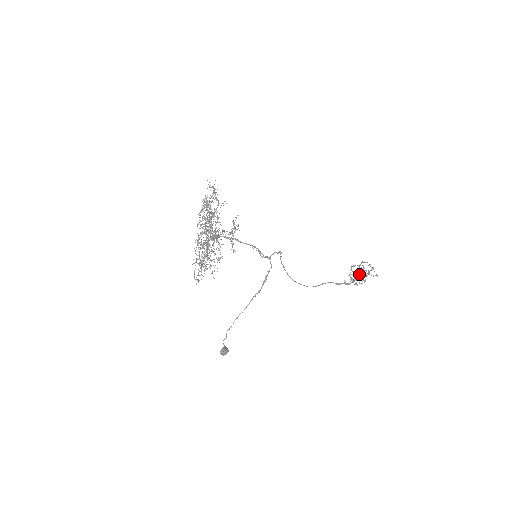
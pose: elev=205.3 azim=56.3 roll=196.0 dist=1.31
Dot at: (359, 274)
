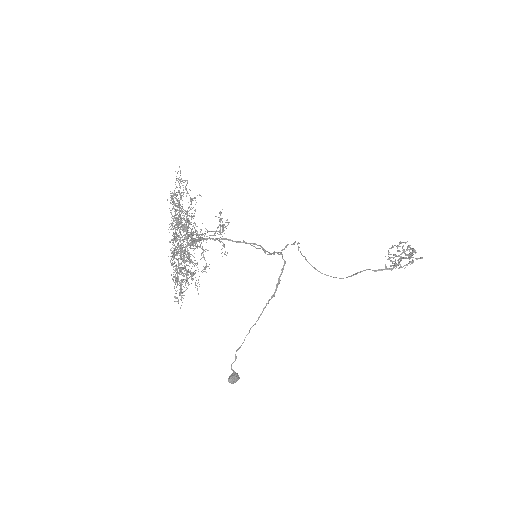
Dot at: (400, 257)
